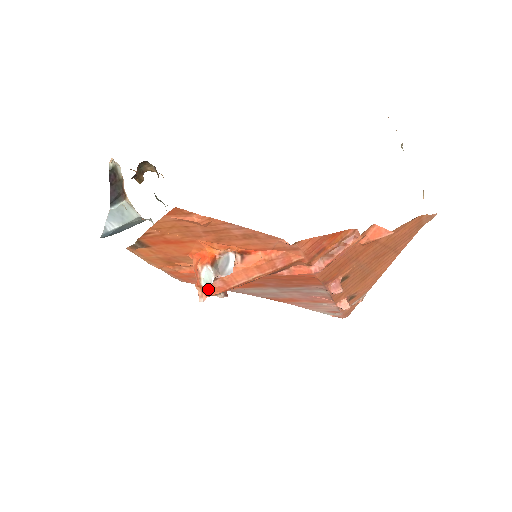
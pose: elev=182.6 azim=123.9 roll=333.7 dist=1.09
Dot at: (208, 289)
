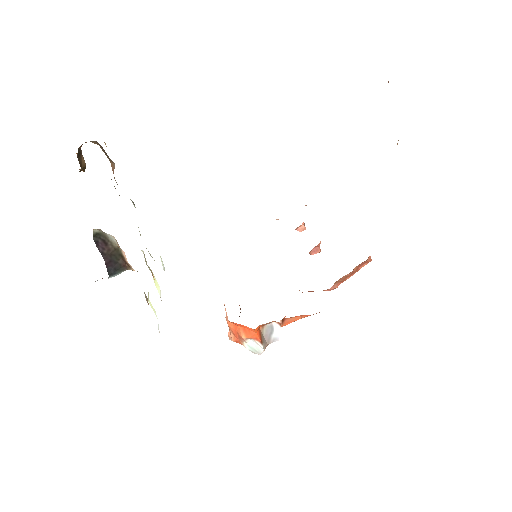
Dot at: occluded
